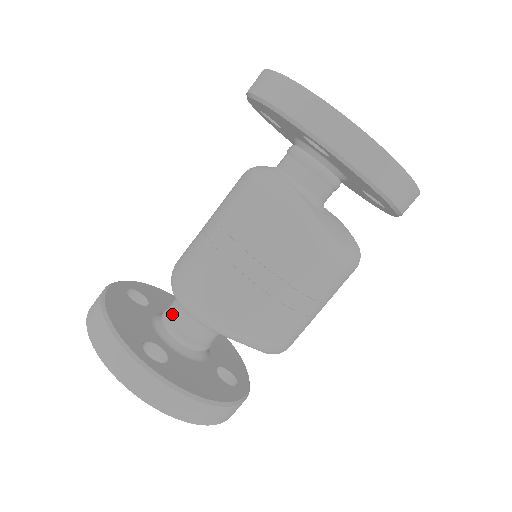
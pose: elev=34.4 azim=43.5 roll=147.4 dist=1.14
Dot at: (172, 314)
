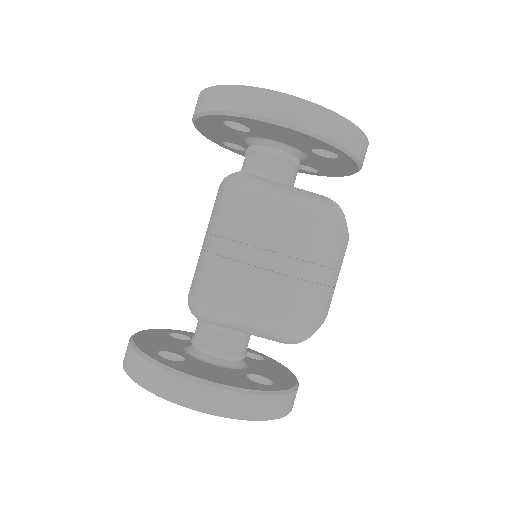
Dot at: (195, 331)
